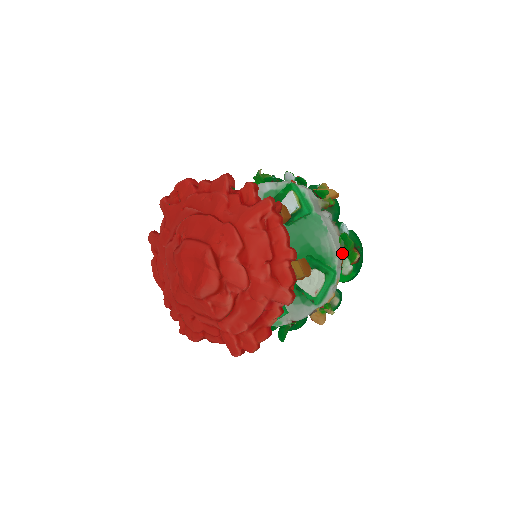
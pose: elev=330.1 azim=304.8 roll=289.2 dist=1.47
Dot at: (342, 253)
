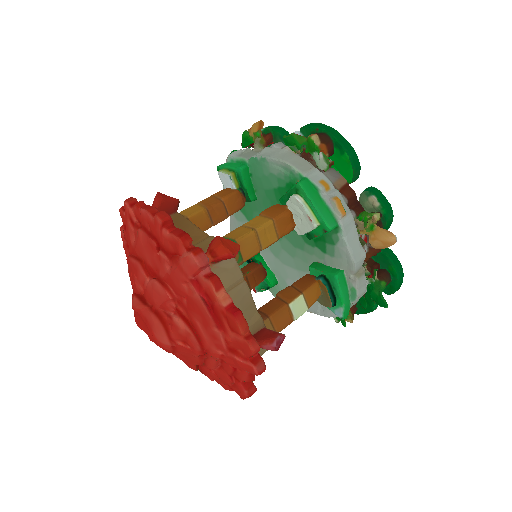
Dot at: occluded
